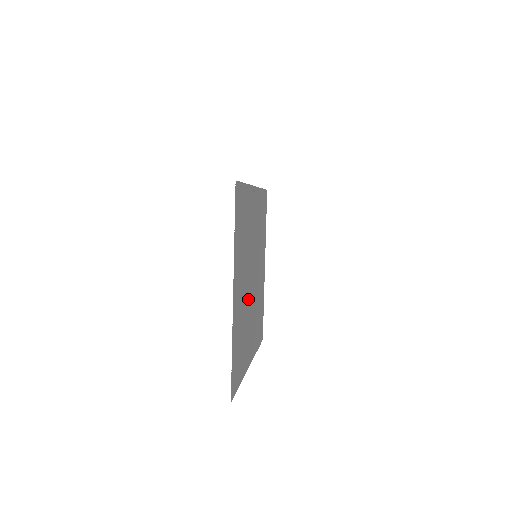
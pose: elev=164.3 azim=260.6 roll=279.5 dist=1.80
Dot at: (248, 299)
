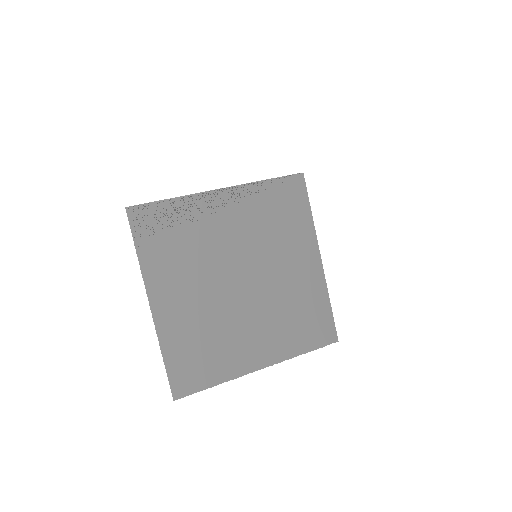
Dot at: (228, 304)
